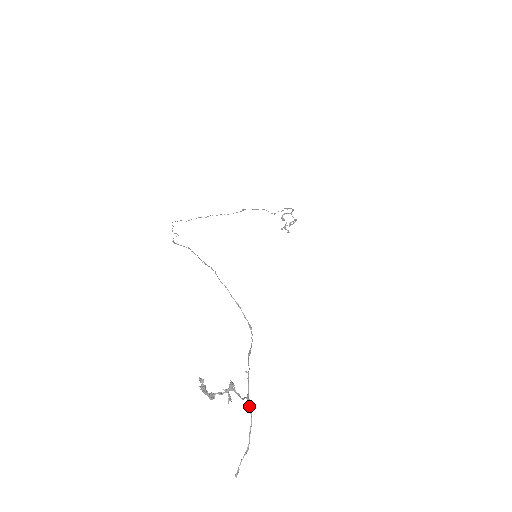
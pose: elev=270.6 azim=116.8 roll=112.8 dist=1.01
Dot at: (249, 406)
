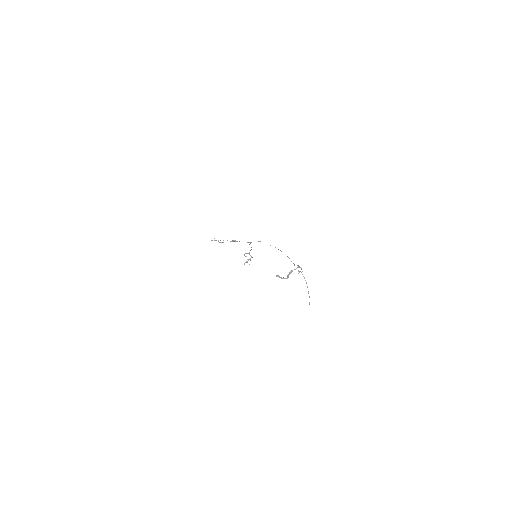
Dot at: occluded
